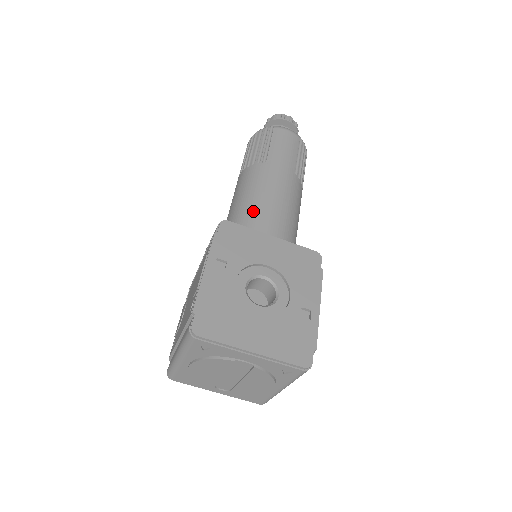
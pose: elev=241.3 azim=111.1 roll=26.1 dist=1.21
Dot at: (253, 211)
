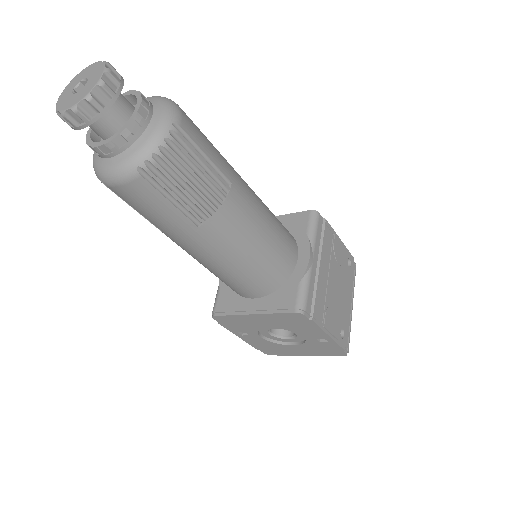
Dot at: occluded
